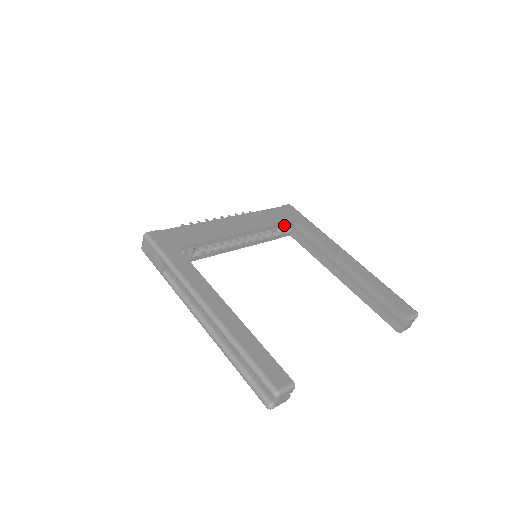
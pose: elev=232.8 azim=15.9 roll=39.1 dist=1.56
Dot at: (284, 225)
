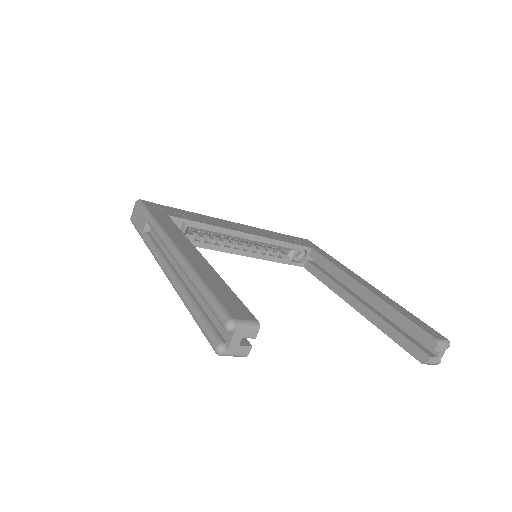
Dot at: (298, 254)
